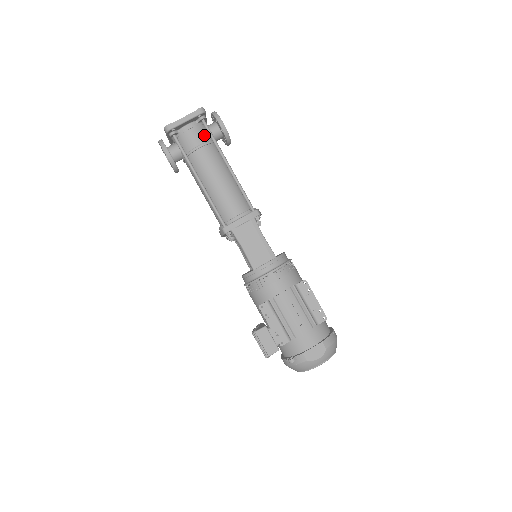
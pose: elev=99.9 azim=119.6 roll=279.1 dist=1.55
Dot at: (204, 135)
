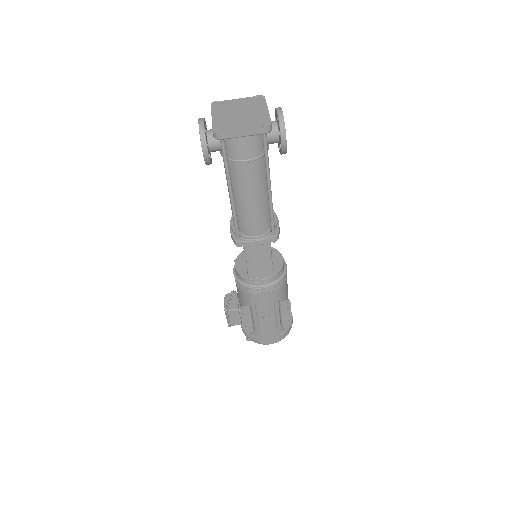
Dot at: (258, 147)
